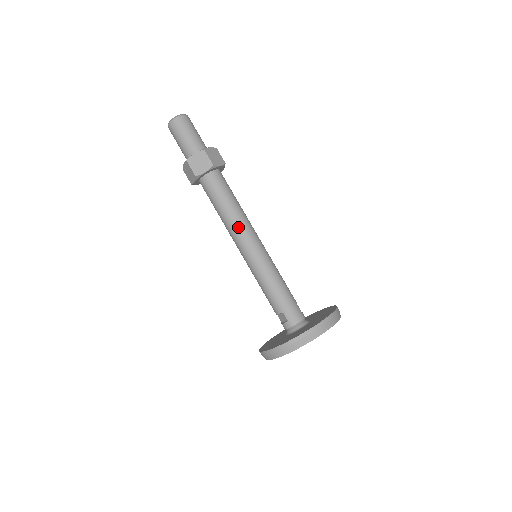
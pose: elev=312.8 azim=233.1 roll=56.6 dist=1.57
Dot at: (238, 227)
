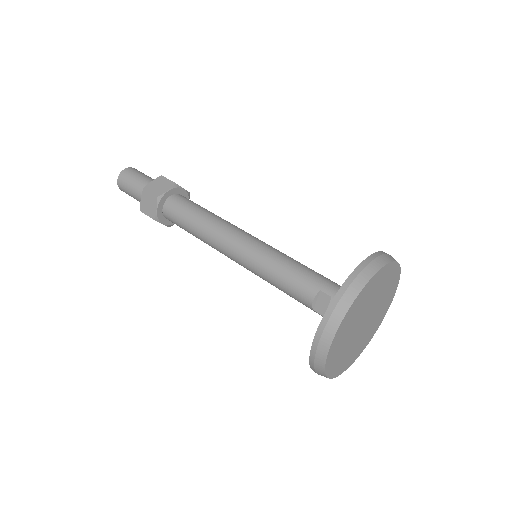
Dot at: (222, 226)
